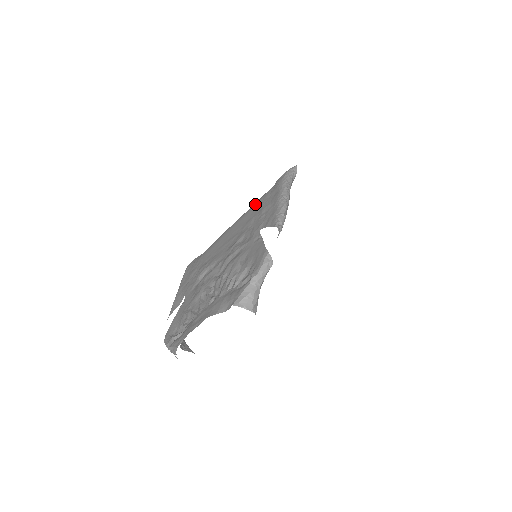
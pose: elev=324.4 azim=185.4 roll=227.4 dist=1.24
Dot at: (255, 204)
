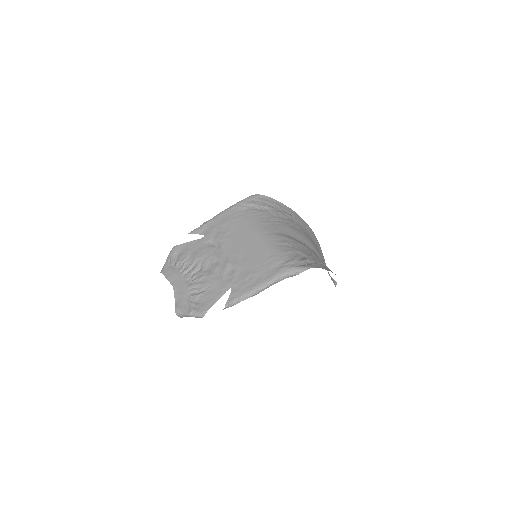
Dot at: (267, 254)
